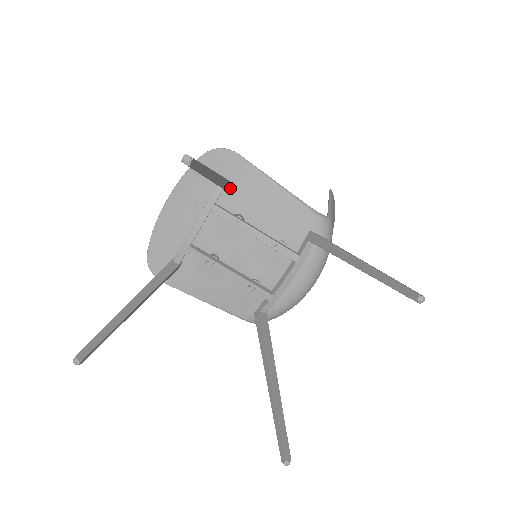
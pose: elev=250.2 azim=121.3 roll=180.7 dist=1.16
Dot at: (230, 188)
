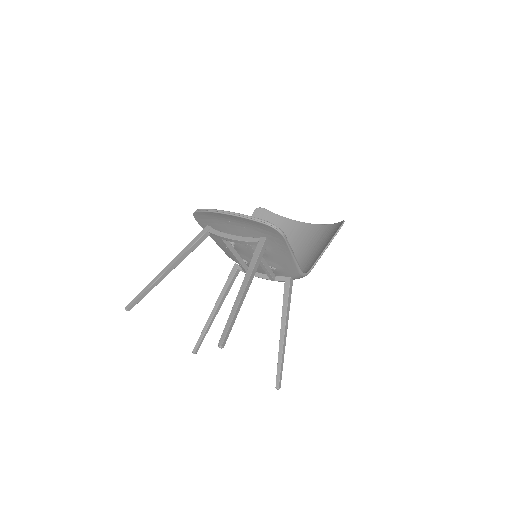
Dot at: occluded
